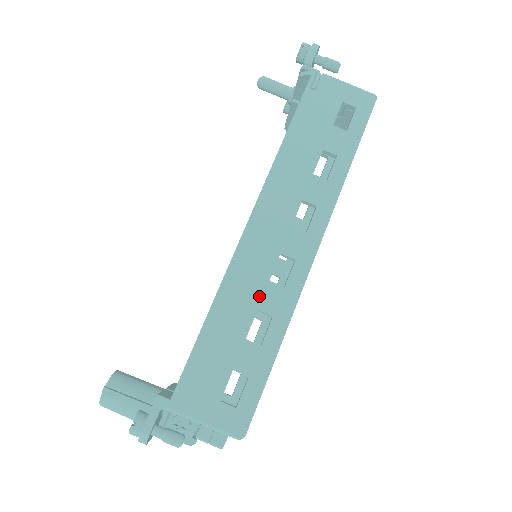
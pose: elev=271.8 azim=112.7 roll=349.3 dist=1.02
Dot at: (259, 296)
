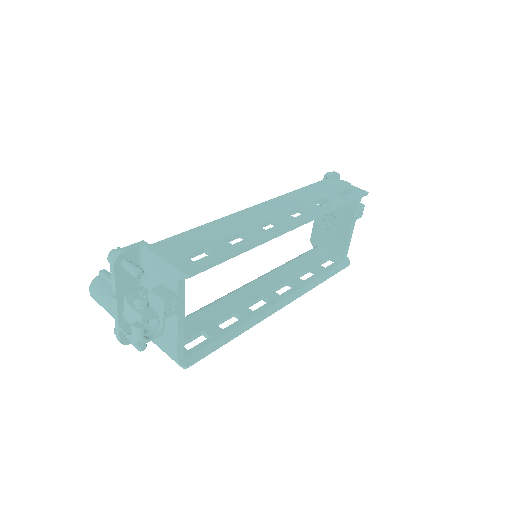
Dot at: (245, 228)
